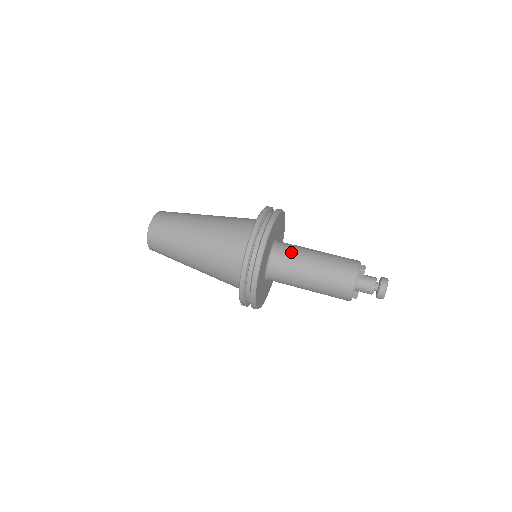
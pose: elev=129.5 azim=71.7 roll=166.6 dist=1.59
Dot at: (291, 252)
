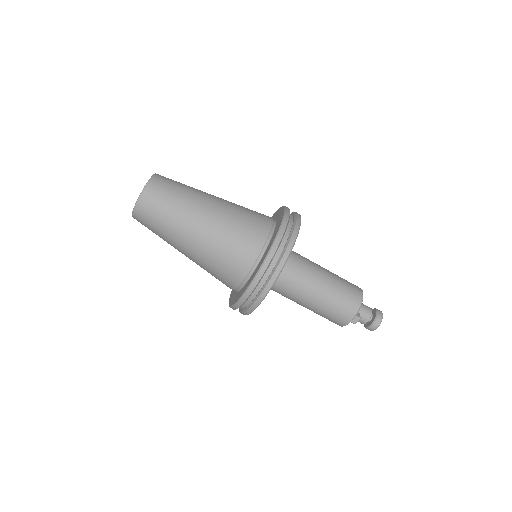
Dot at: (286, 290)
